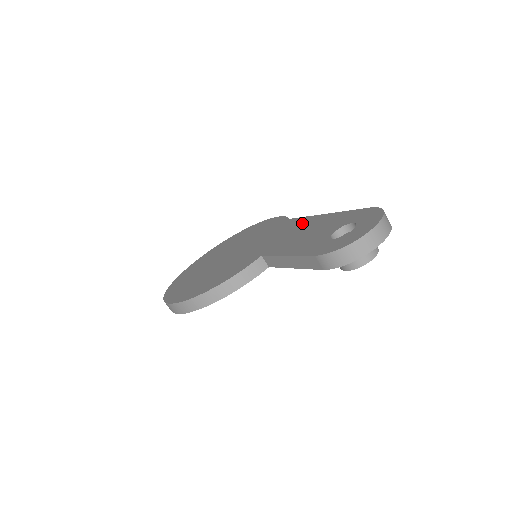
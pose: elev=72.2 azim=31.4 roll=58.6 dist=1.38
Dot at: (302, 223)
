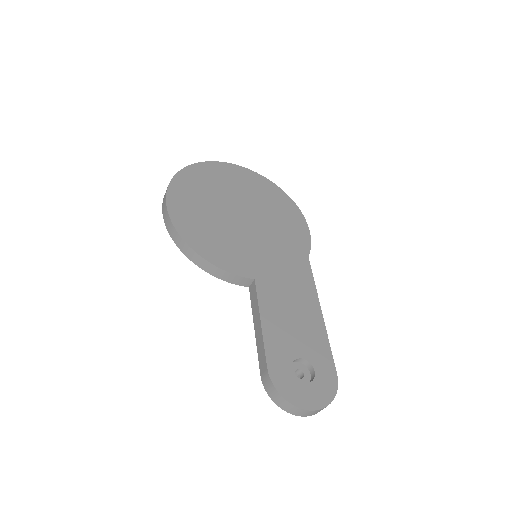
Dot at: (305, 289)
